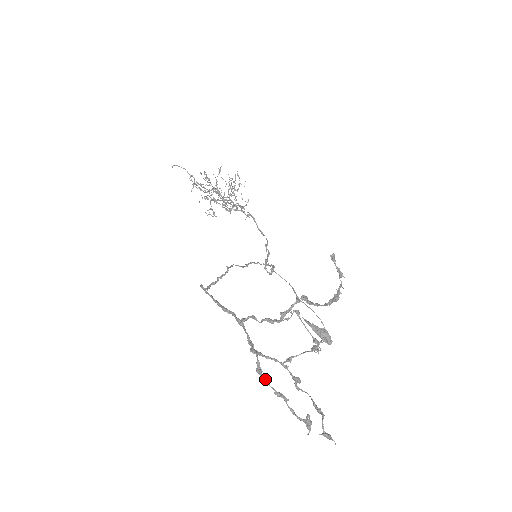
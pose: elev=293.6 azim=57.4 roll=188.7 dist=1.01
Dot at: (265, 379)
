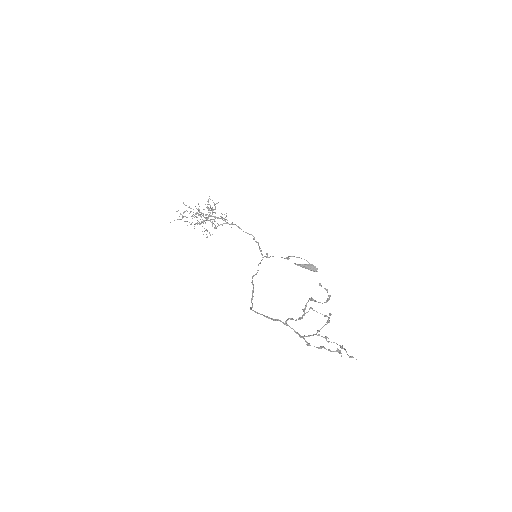
Dot at: occluded
